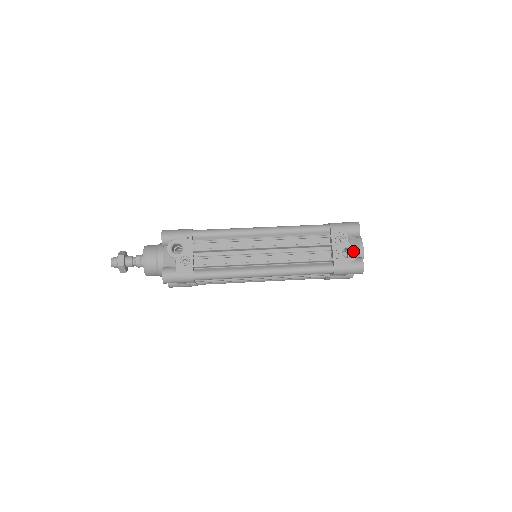
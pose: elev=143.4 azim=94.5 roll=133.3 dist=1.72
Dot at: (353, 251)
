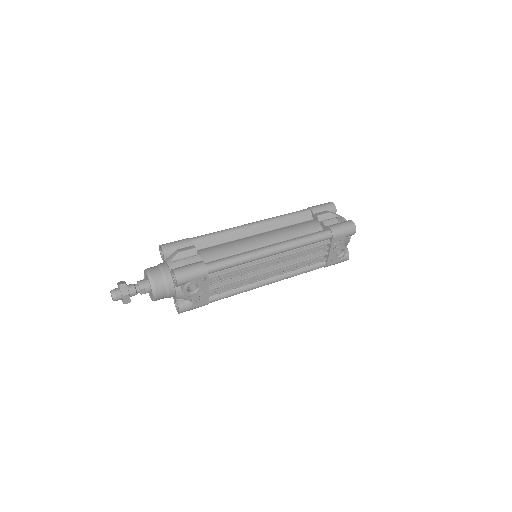
Dot at: (344, 251)
